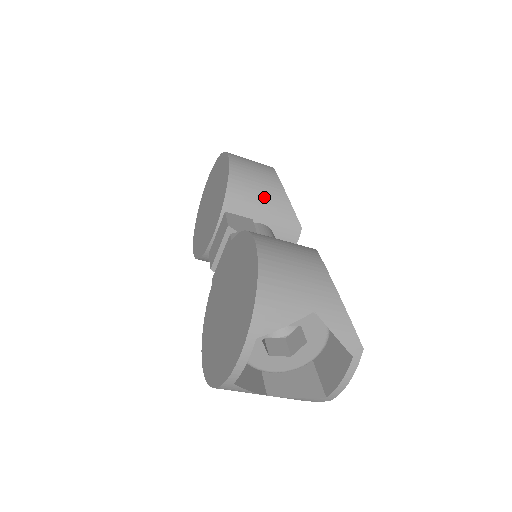
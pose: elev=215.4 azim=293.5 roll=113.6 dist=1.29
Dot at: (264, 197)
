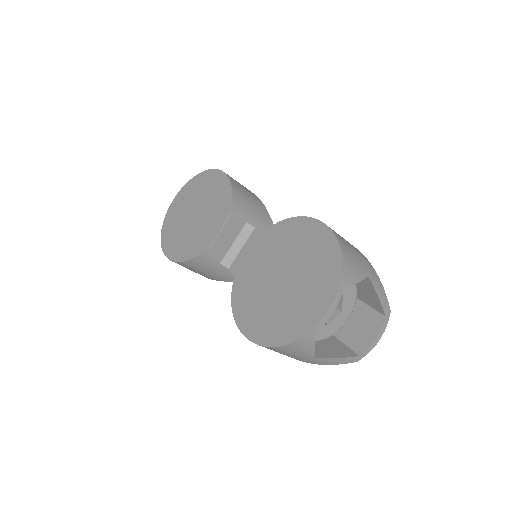
Dot at: (255, 209)
